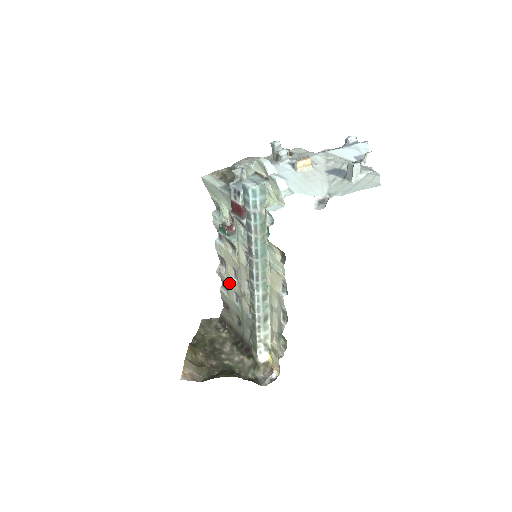
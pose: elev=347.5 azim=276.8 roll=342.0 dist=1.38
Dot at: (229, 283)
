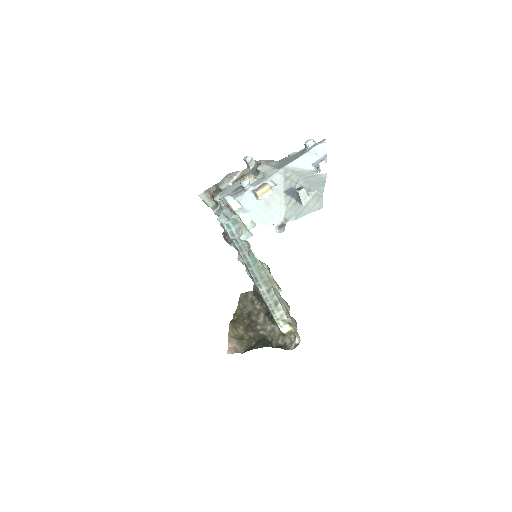
Dot at: occluded
